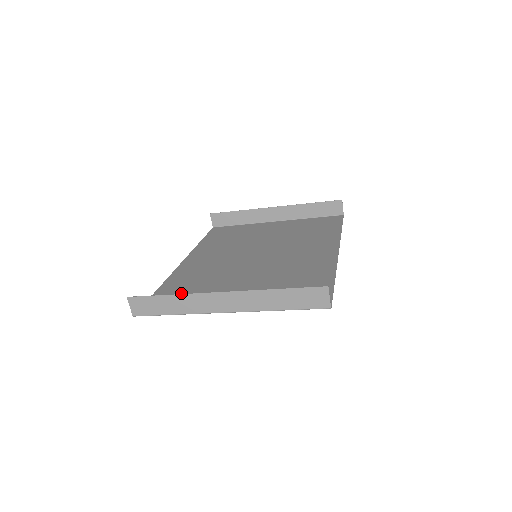
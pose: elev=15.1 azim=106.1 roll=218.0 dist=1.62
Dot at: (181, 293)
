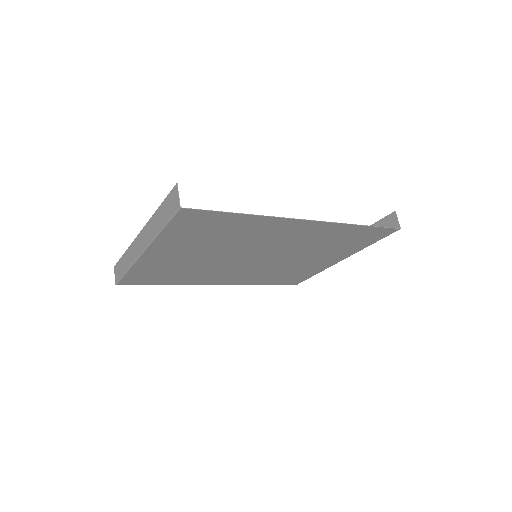
Dot at: (164, 275)
